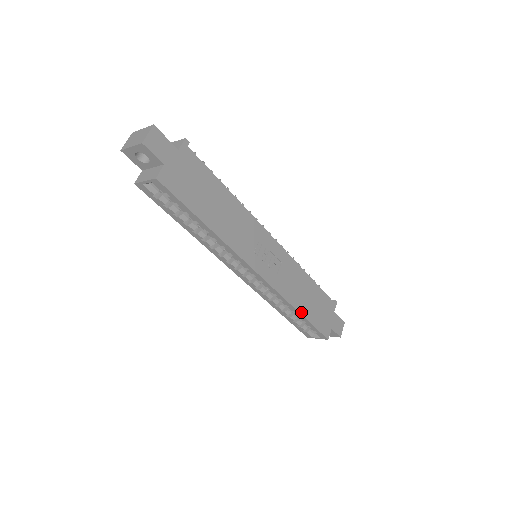
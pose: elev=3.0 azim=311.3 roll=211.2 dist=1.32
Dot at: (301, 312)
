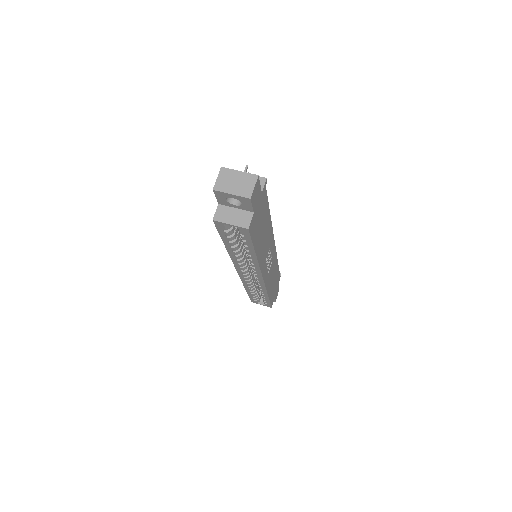
Dot at: (269, 295)
